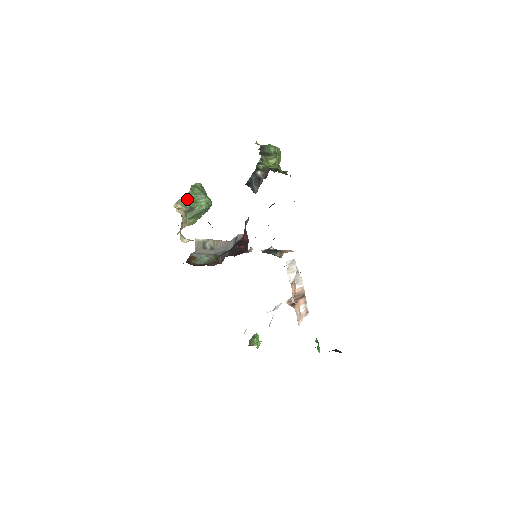
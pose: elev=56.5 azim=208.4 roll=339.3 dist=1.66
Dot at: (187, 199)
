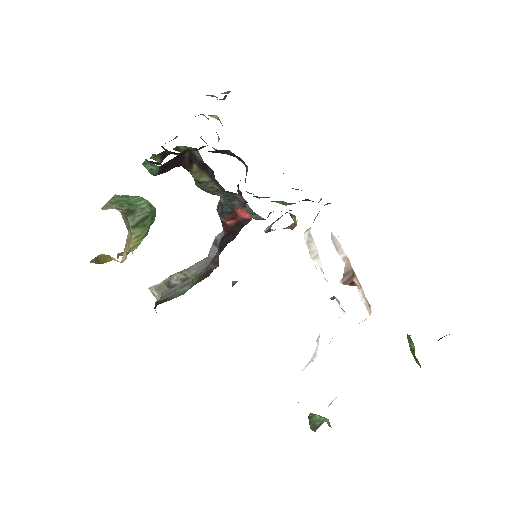
Dot at: (117, 202)
